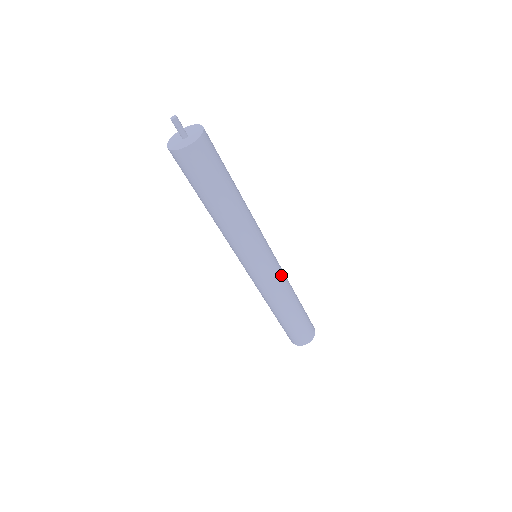
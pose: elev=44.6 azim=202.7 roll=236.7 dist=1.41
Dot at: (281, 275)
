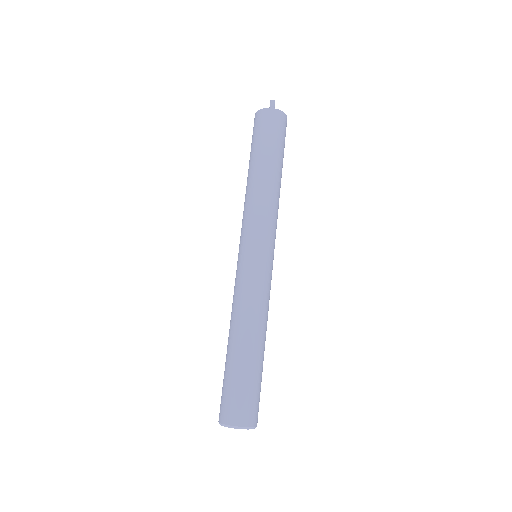
Dot at: occluded
